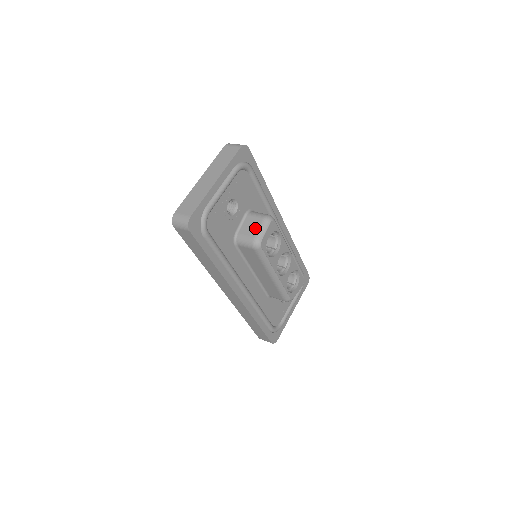
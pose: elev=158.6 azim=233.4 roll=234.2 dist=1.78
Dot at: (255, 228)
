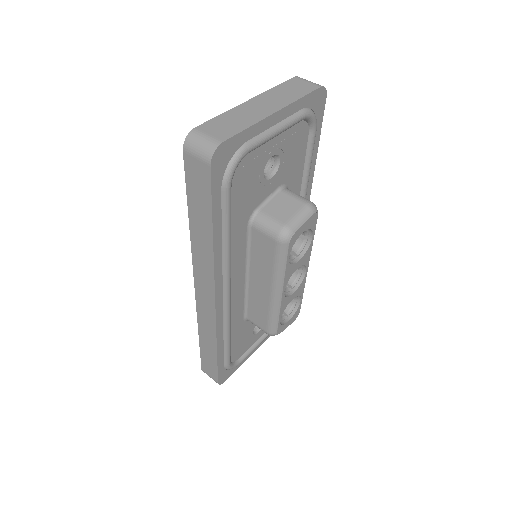
Dot at: (290, 212)
